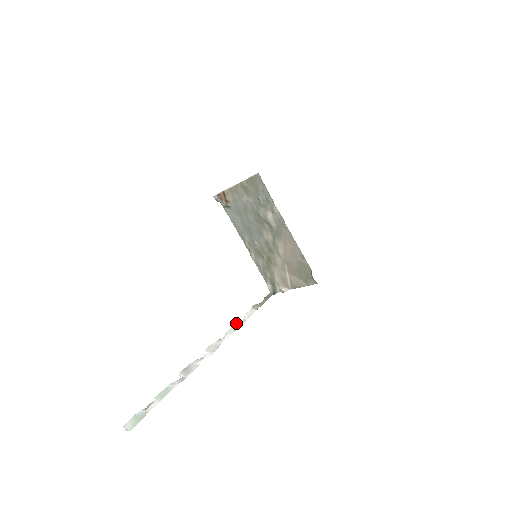
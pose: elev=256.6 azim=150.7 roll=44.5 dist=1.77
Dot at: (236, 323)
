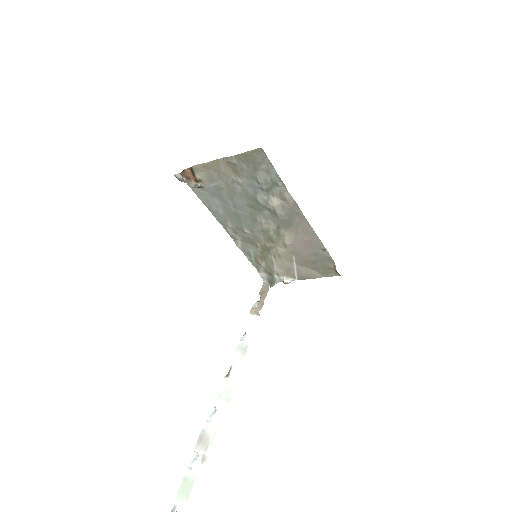
Dot at: (239, 344)
